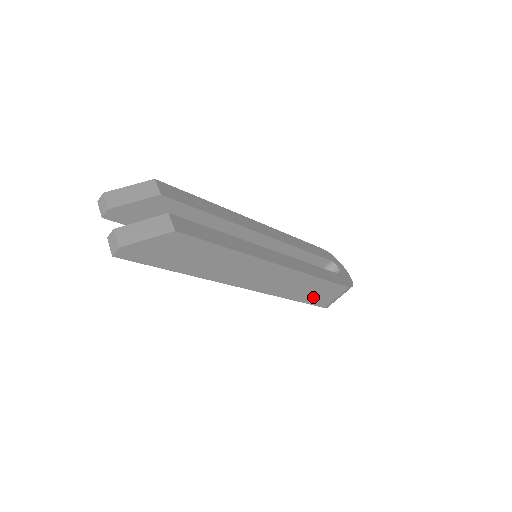
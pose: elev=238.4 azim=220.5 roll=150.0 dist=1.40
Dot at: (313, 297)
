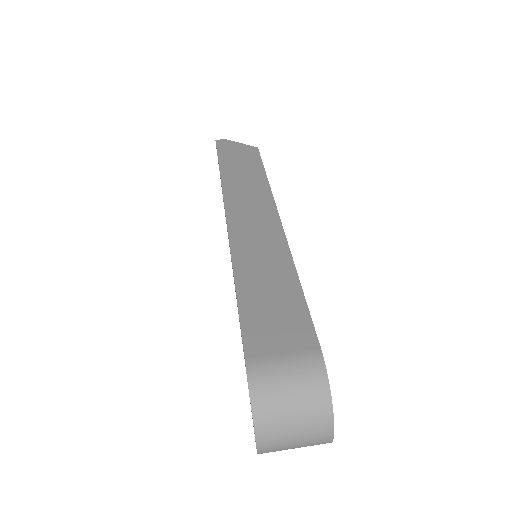
Dot at: (258, 308)
